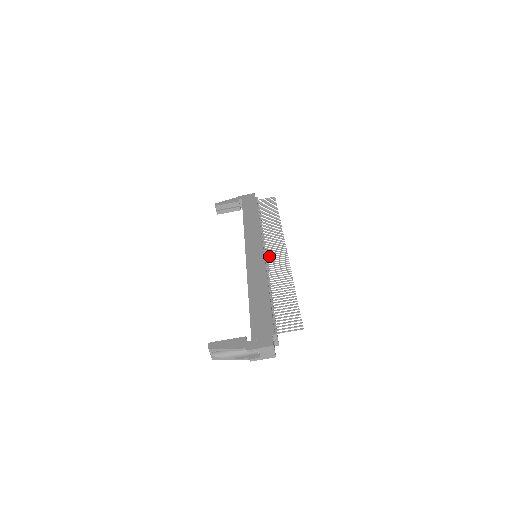
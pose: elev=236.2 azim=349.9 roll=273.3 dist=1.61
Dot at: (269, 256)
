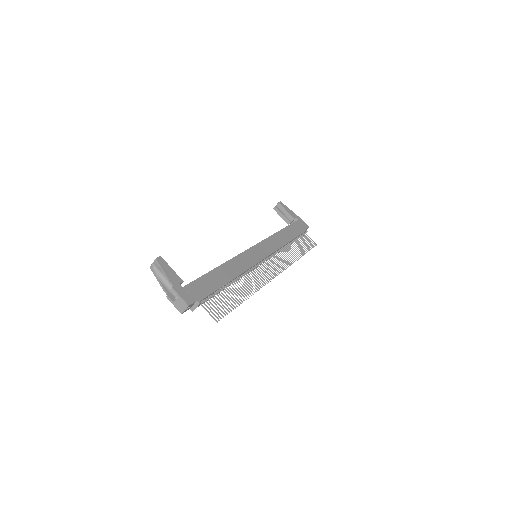
Dot at: occluded
